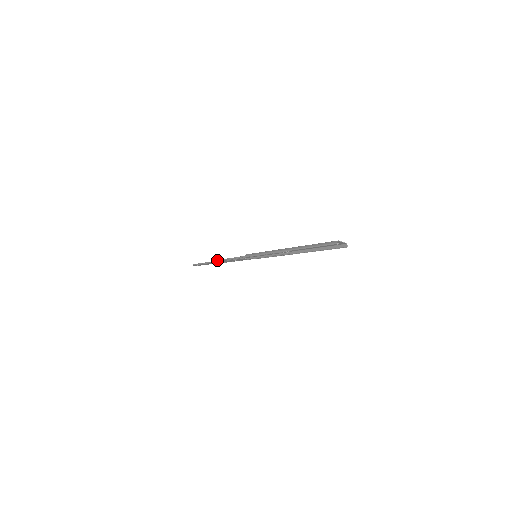
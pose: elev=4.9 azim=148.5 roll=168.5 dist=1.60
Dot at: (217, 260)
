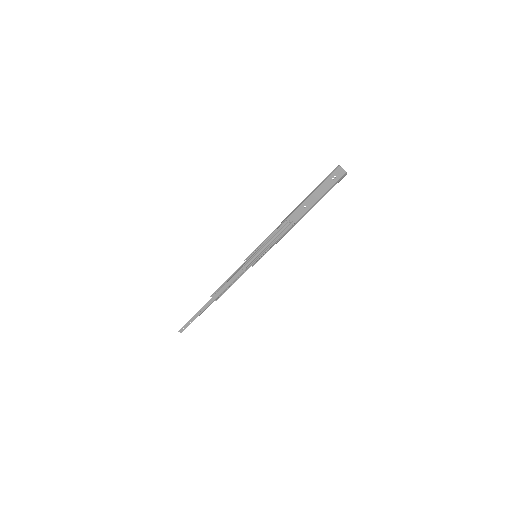
Dot at: (211, 296)
